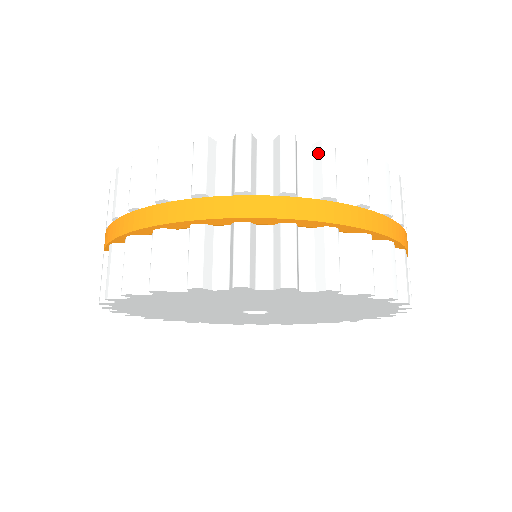
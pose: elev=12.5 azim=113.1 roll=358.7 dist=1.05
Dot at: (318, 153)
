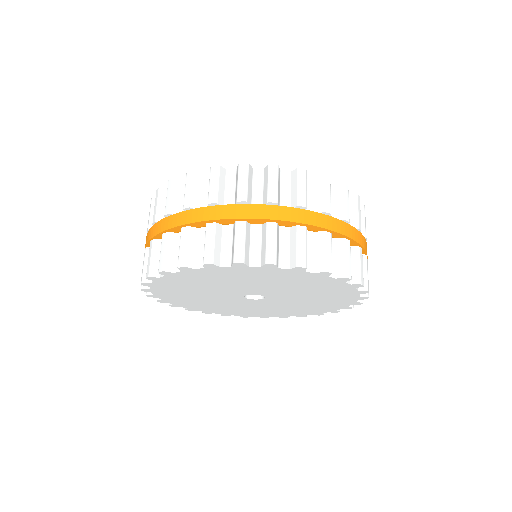
Dot at: (237, 174)
